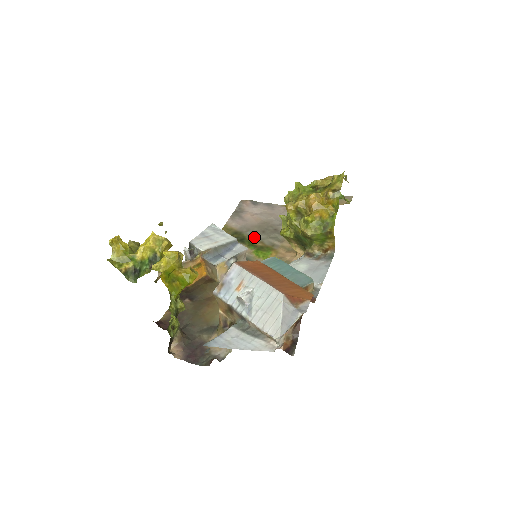
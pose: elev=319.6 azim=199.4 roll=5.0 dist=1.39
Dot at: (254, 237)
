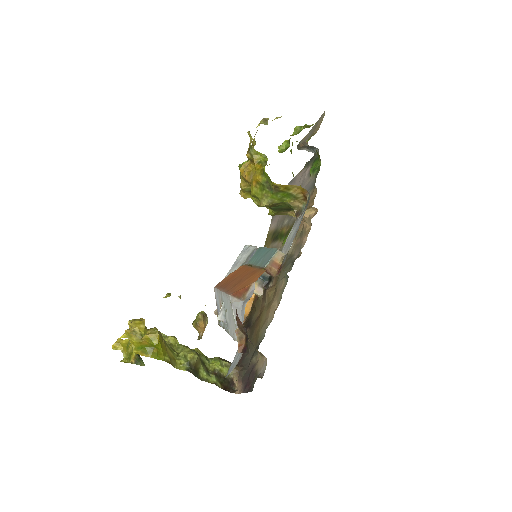
Dot at: (284, 226)
